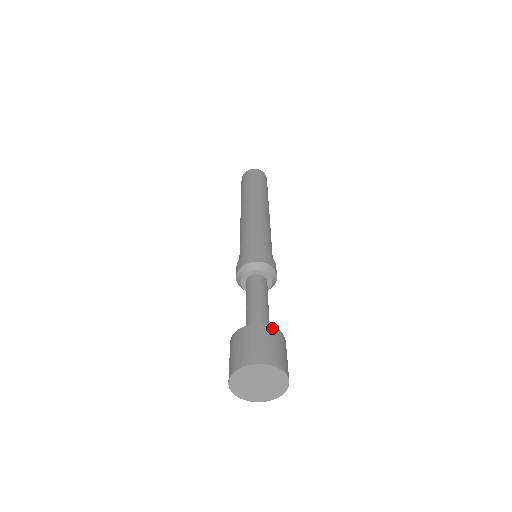
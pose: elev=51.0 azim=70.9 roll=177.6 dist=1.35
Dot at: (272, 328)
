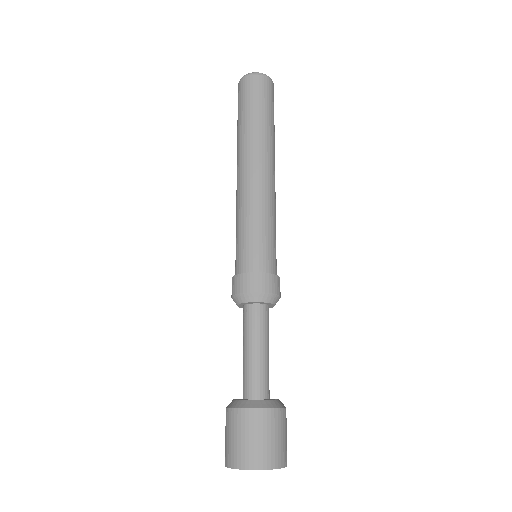
Dot at: (261, 411)
